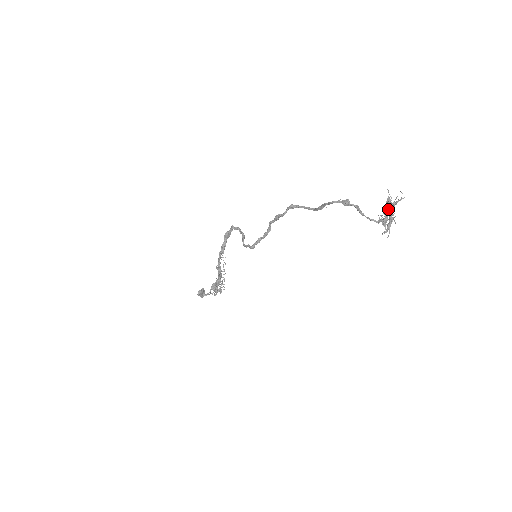
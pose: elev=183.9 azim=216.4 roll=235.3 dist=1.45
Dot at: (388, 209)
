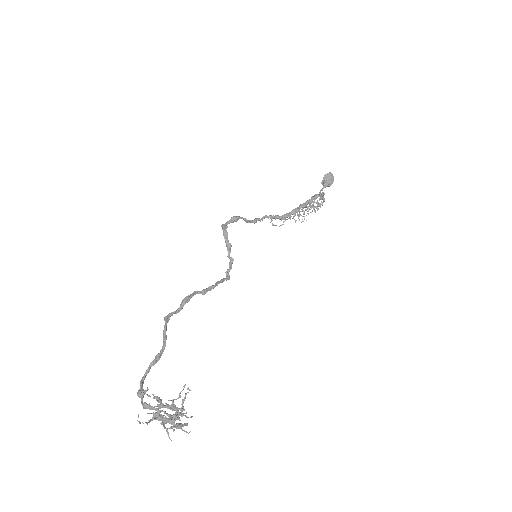
Dot at: (166, 406)
